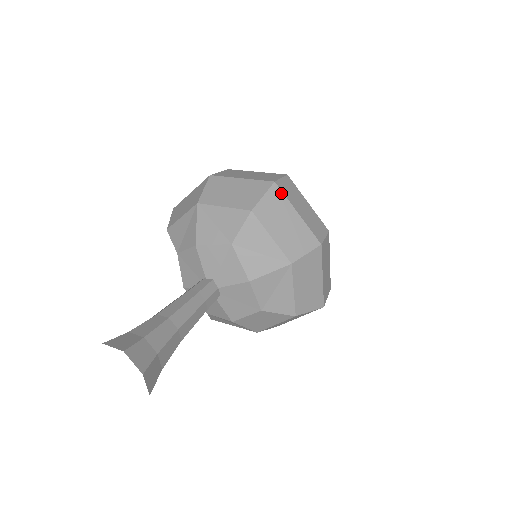
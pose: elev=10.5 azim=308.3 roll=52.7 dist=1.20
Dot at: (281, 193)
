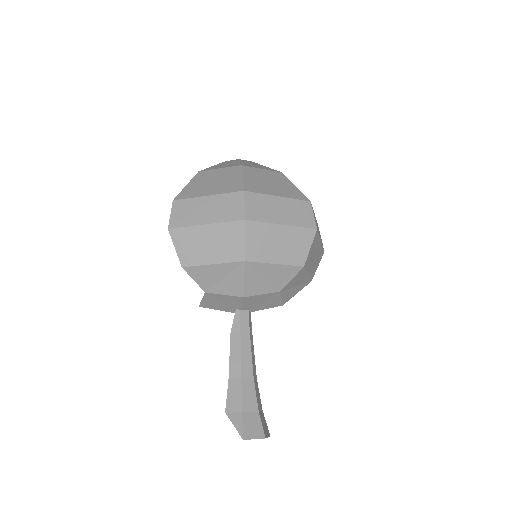
Dot at: (318, 235)
